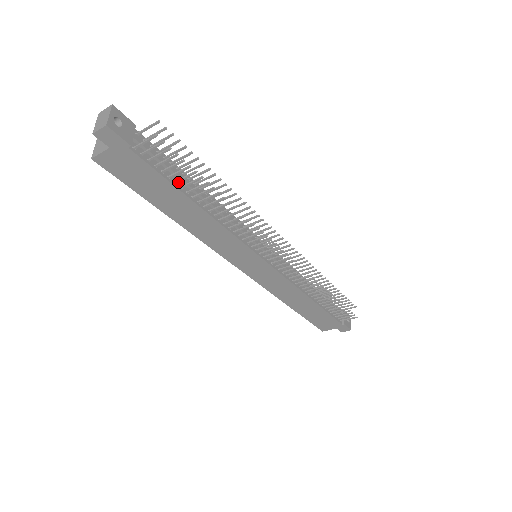
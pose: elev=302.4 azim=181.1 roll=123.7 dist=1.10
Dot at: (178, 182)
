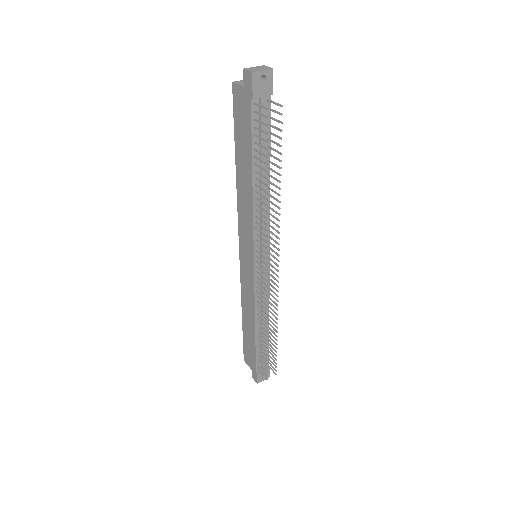
Dot at: occluded
